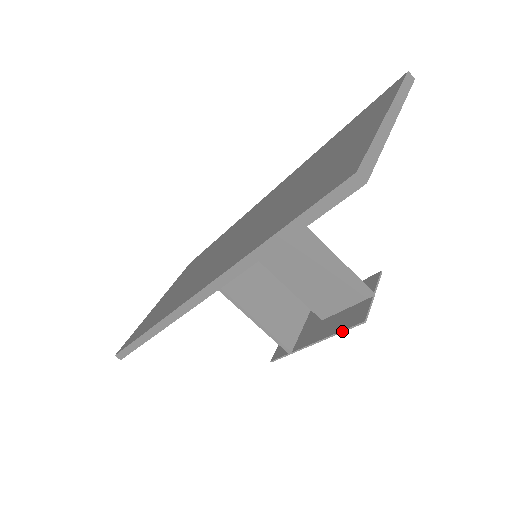
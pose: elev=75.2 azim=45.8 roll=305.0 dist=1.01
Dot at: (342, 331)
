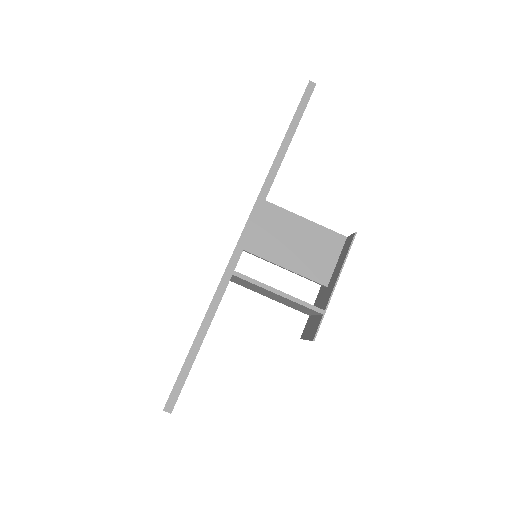
Dot at: (347, 253)
